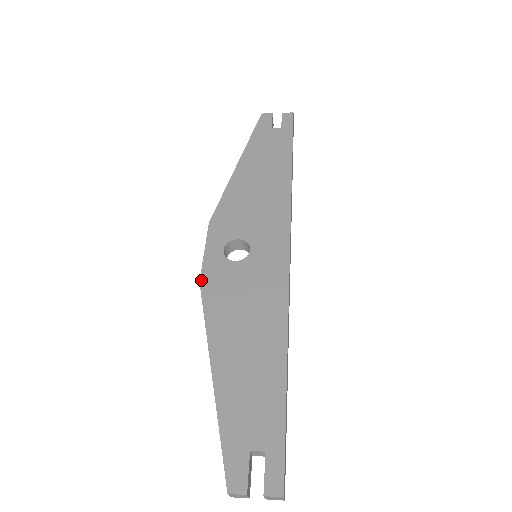
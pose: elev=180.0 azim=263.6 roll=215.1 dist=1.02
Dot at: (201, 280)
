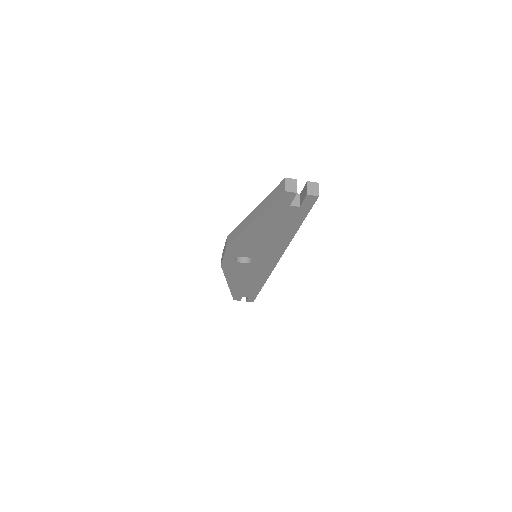
Dot at: (228, 237)
